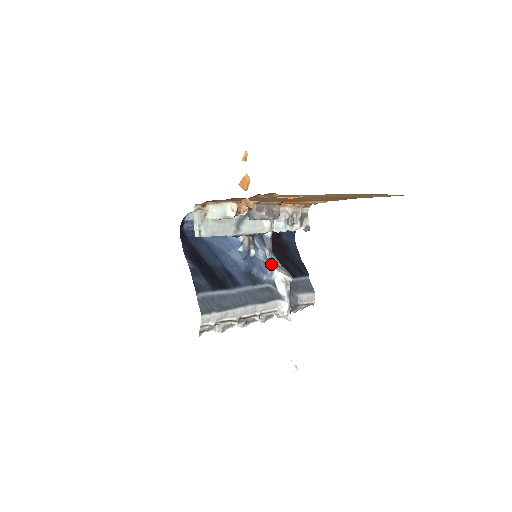
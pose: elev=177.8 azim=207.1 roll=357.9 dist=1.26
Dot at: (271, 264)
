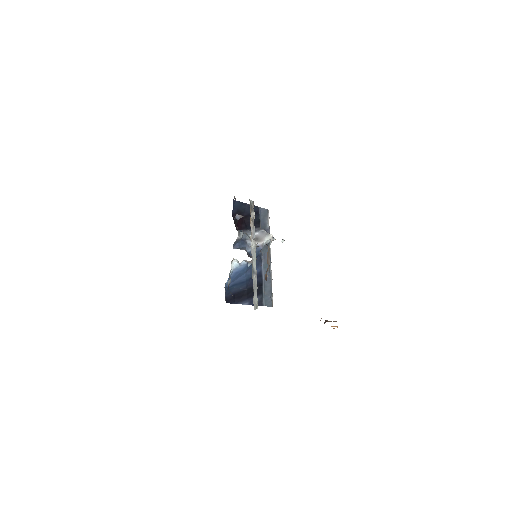
Dot at: (258, 244)
